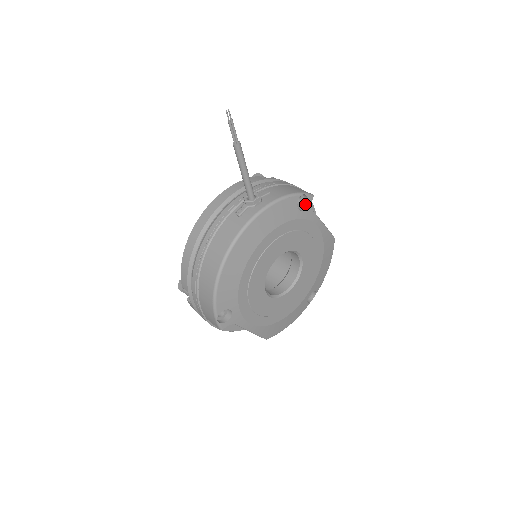
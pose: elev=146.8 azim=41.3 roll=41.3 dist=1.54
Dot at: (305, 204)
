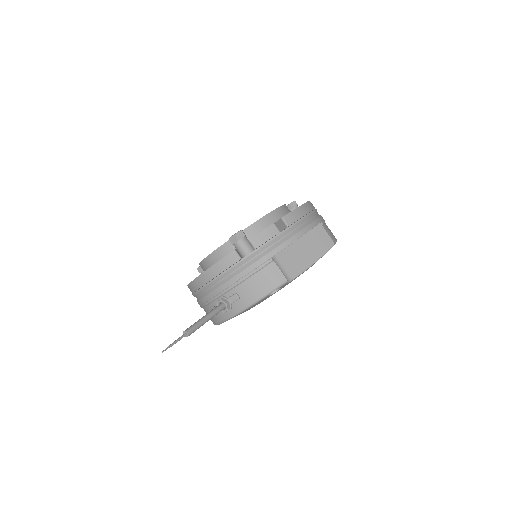
Dot at: occluded
